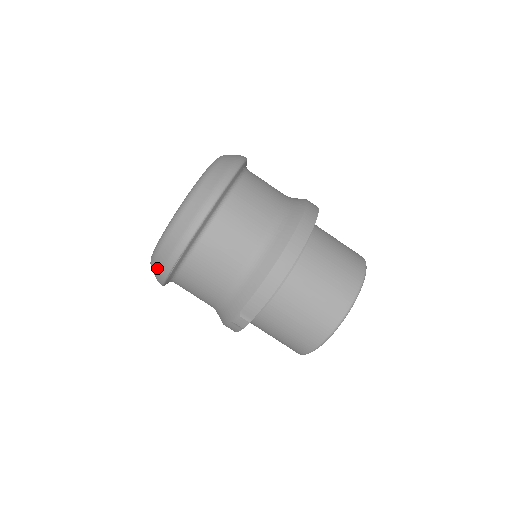
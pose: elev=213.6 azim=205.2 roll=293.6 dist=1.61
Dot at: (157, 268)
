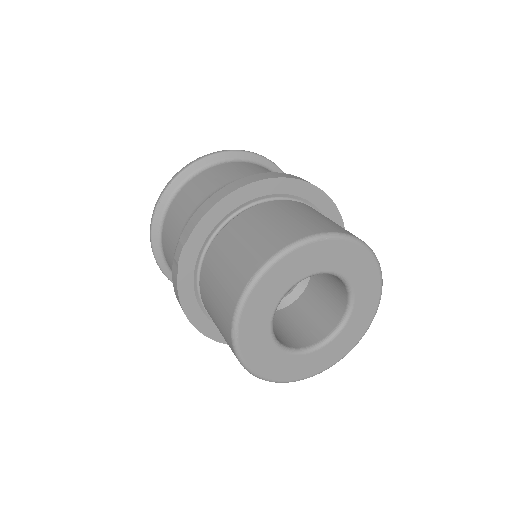
Dot at: occluded
